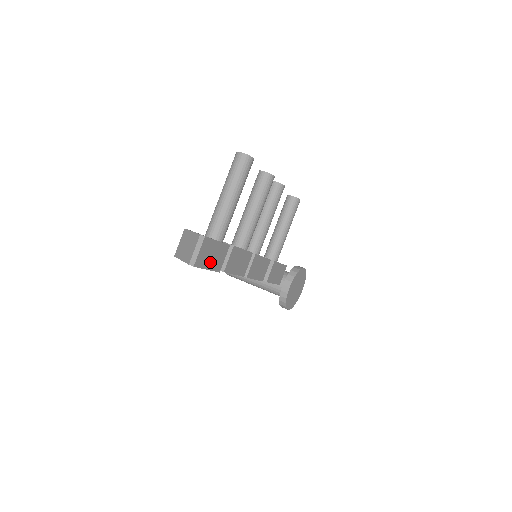
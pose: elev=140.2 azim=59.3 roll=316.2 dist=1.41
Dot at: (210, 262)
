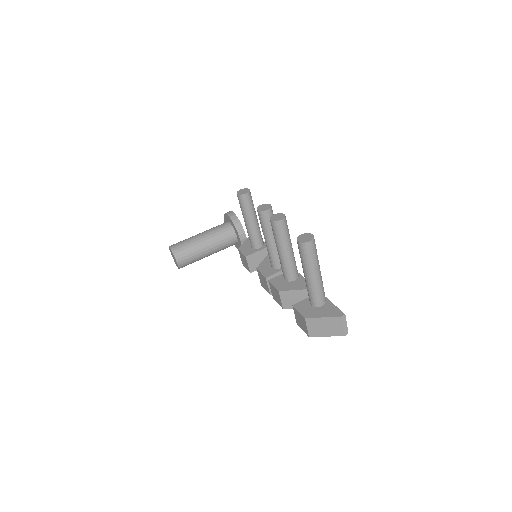
Dot at: occluded
